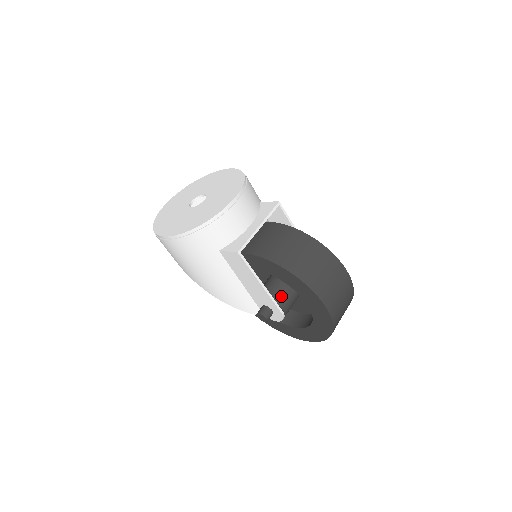
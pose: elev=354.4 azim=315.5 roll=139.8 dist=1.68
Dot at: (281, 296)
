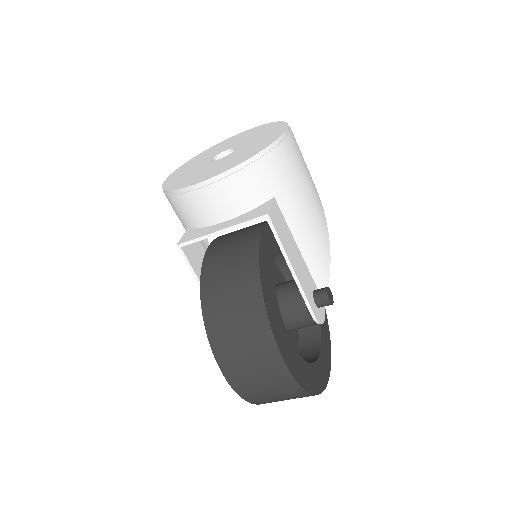
Dot at: occluded
